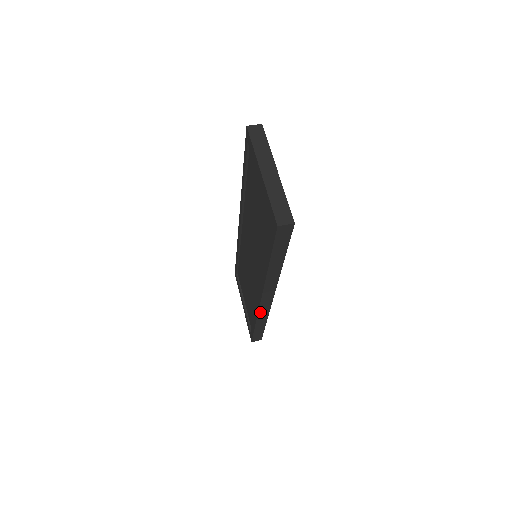
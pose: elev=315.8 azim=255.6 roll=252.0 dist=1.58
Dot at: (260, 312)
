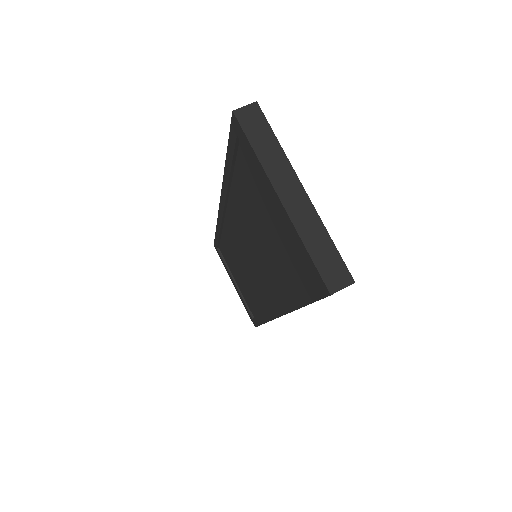
Dot at: occluded
